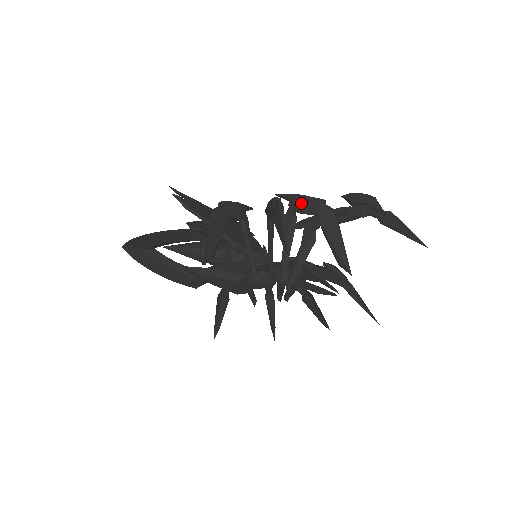
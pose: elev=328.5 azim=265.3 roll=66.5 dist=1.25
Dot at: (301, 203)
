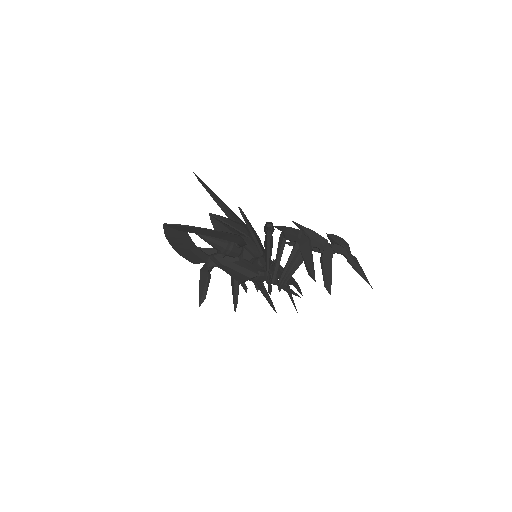
Dot at: (313, 237)
